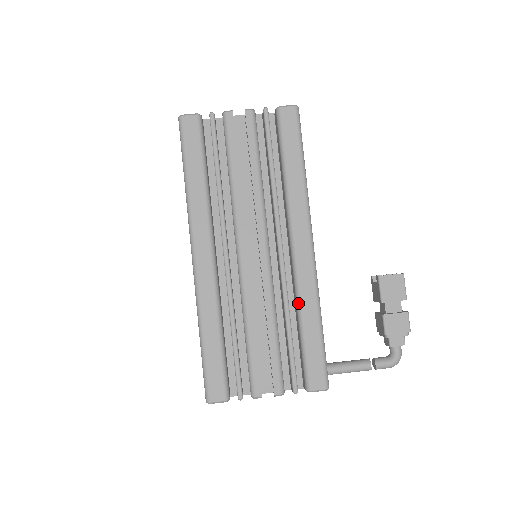
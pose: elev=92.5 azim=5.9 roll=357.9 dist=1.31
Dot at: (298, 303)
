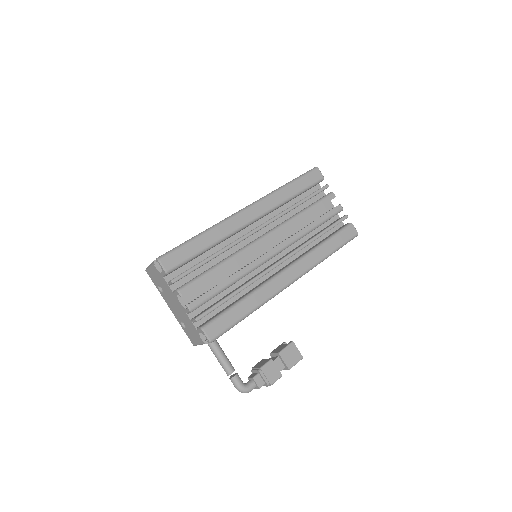
Dot at: (255, 290)
